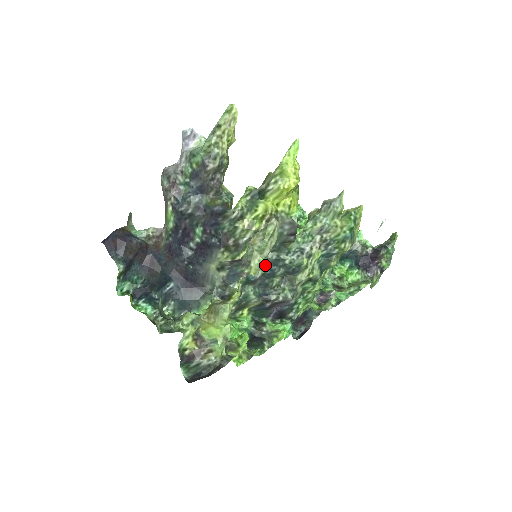
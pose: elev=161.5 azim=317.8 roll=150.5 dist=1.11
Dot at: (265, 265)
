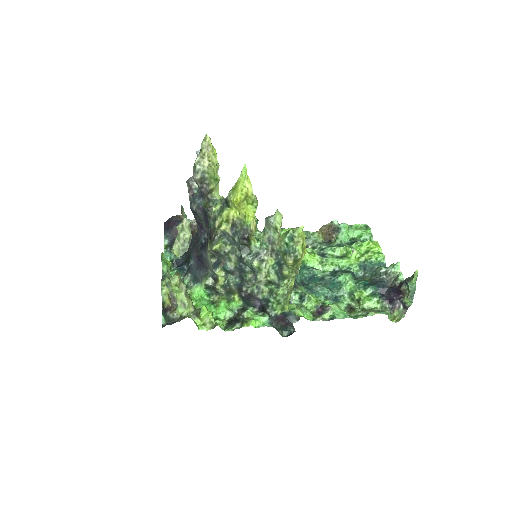
Dot at: (237, 260)
